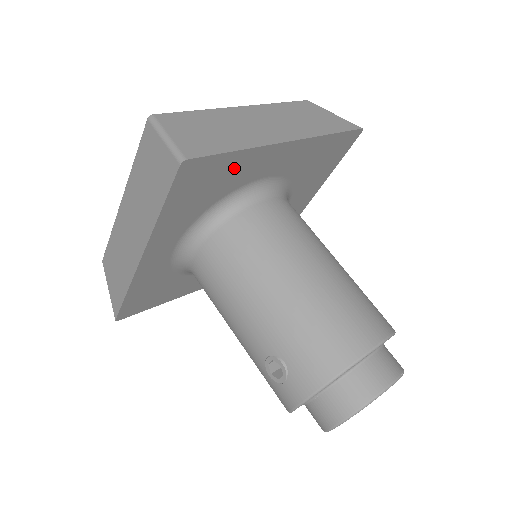
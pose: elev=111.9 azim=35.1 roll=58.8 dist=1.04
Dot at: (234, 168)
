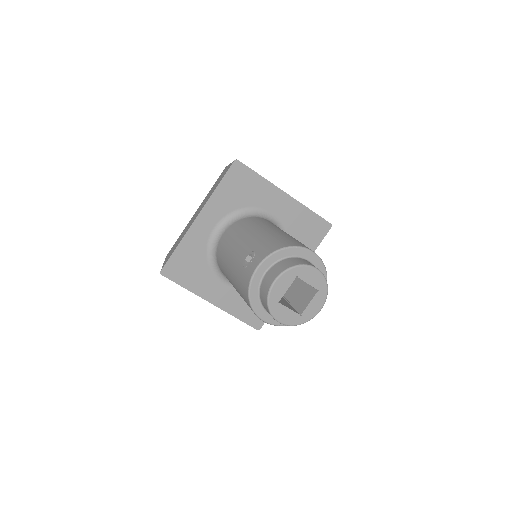
Dot at: (257, 188)
